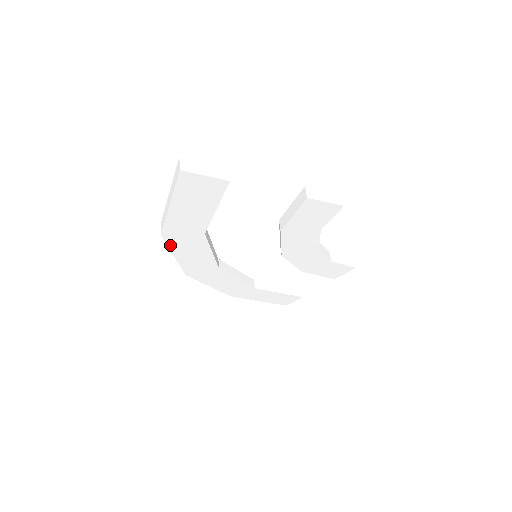
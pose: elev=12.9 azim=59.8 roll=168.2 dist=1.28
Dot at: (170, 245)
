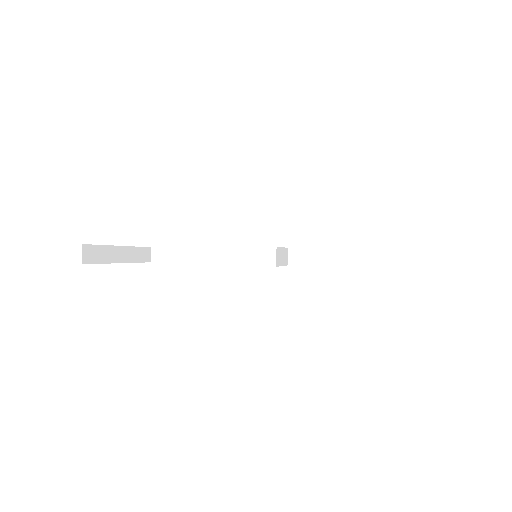
Dot at: occluded
